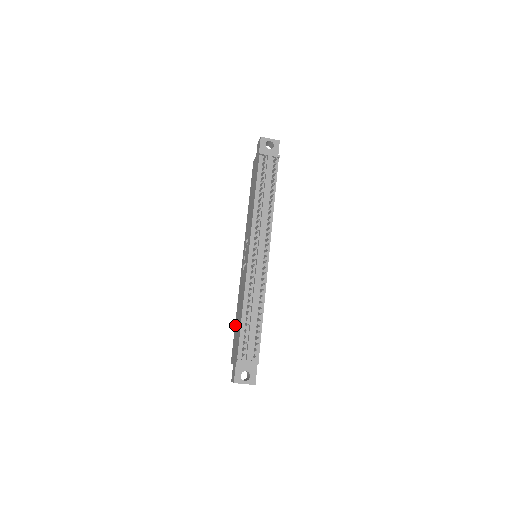
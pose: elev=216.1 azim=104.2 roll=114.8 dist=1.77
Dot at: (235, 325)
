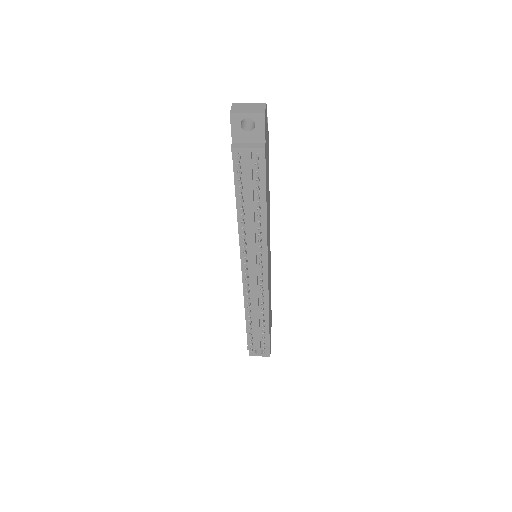
Dot at: occluded
